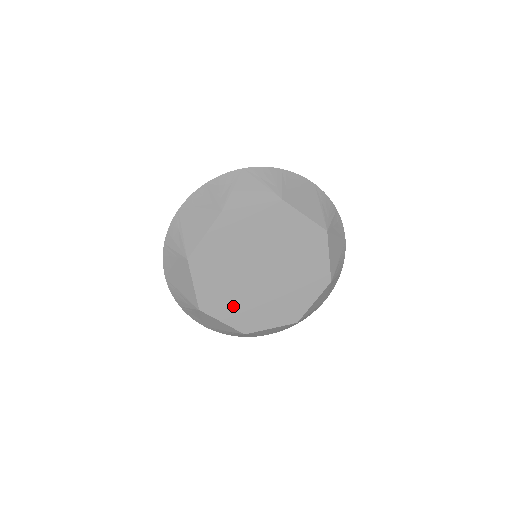
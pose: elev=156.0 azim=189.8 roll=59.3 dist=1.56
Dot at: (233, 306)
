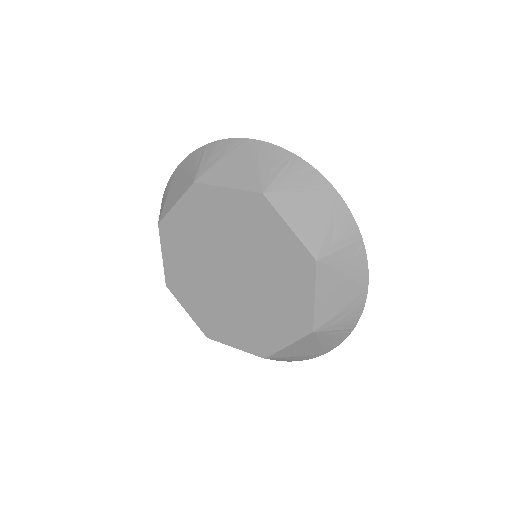
Dot at: (198, 299)
